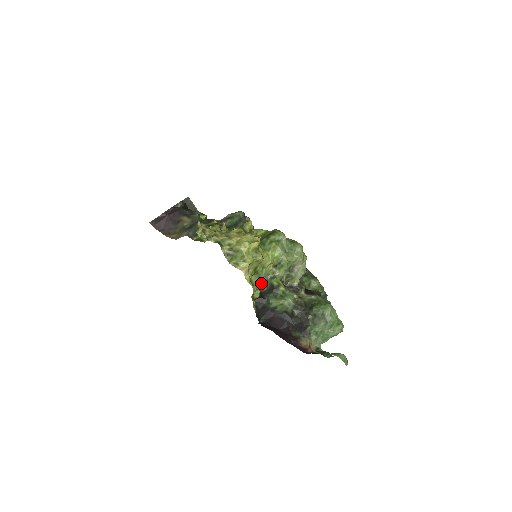
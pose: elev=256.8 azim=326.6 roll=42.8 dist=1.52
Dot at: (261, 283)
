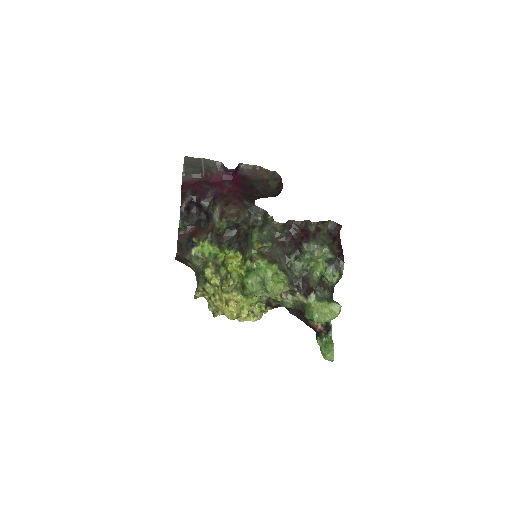
Dot at: (263, 300)
